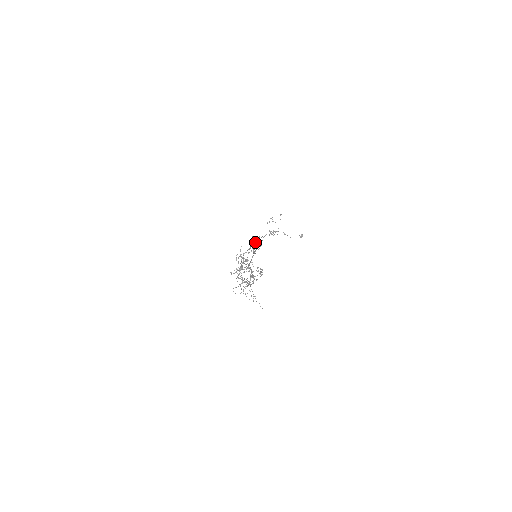
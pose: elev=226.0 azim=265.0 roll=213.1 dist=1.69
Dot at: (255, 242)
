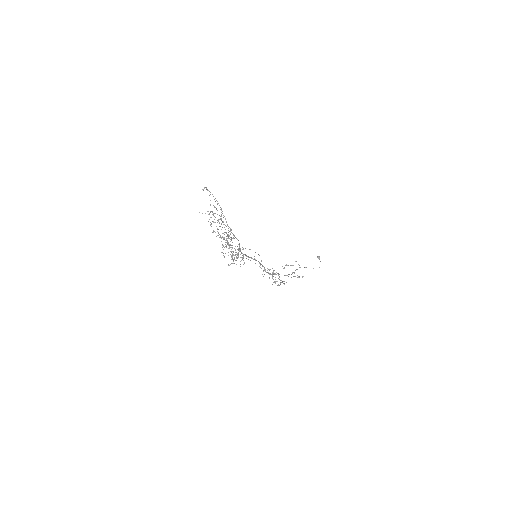
Dot at: occluded
